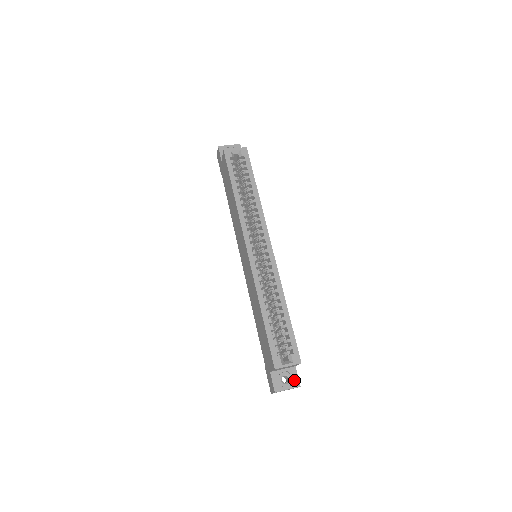
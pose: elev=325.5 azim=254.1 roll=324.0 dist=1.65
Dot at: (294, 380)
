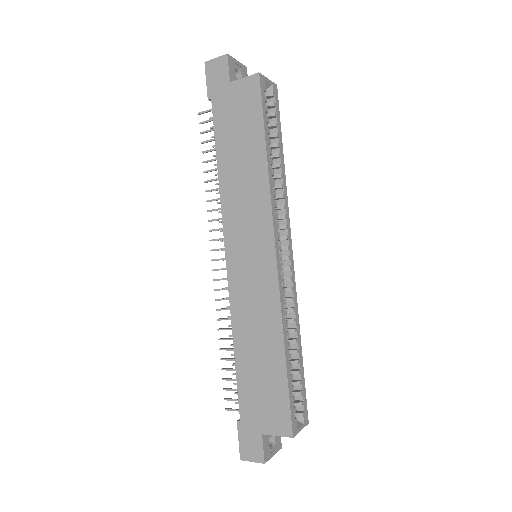
Dot at: (278, 440)
